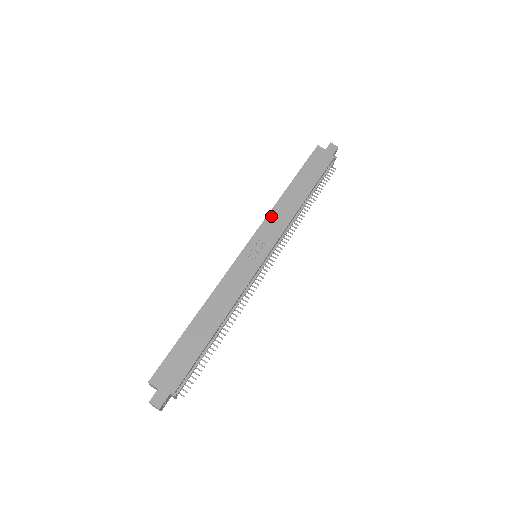
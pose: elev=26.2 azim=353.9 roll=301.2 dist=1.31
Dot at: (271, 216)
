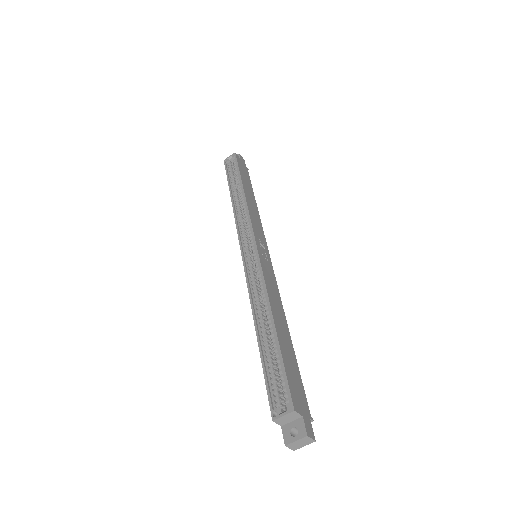
Dot at: (251, 214)
